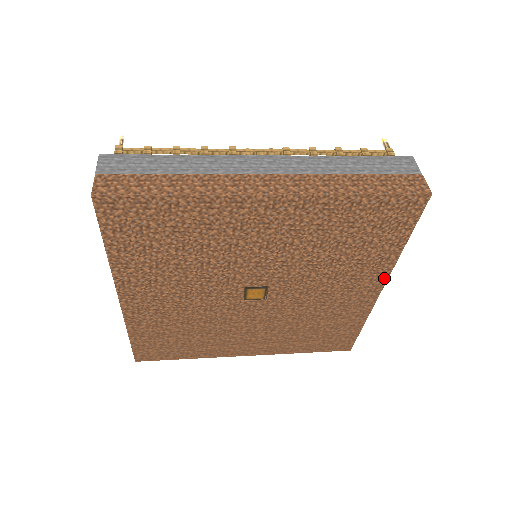
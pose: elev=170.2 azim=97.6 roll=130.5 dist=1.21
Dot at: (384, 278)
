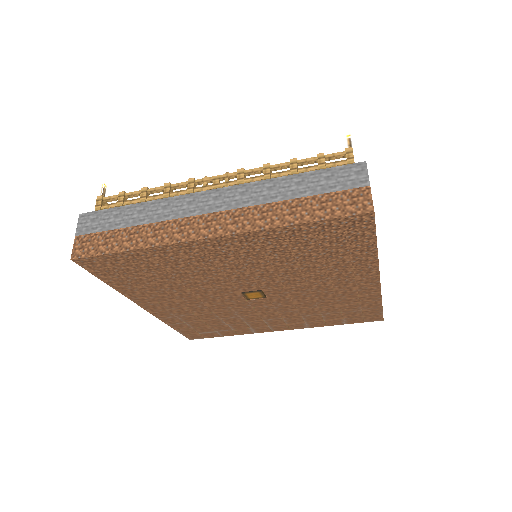
Dot at: (375, 273)
